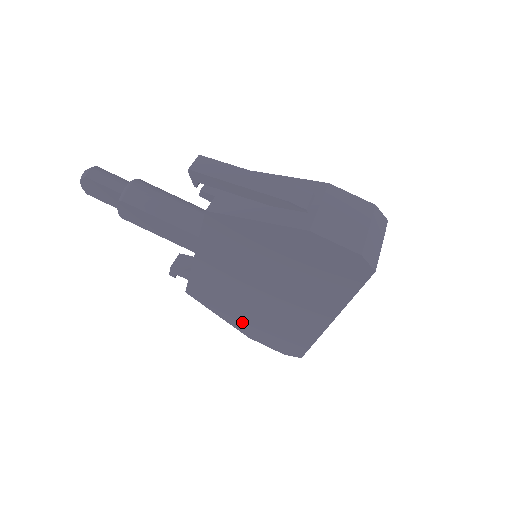
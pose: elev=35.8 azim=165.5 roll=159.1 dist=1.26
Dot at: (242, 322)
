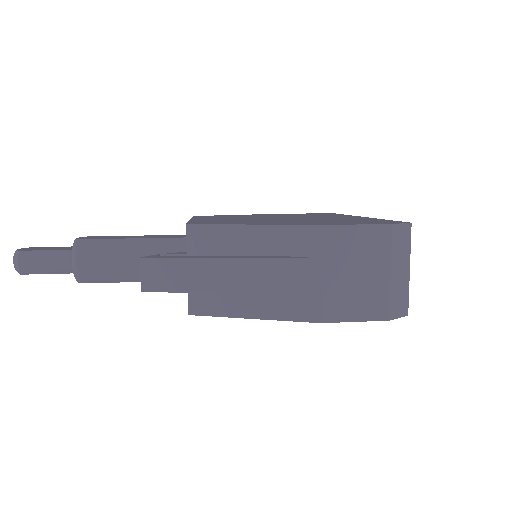
Dot at: occluded
